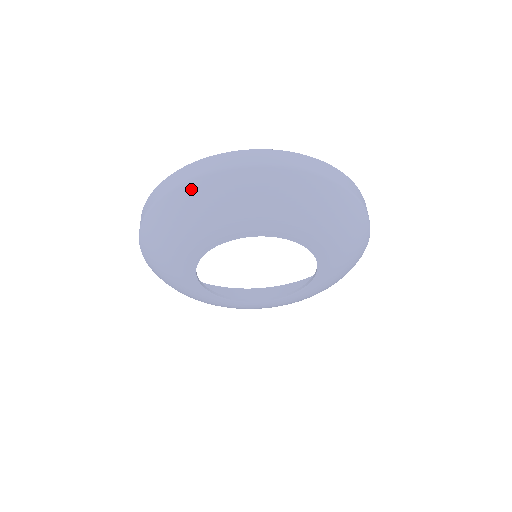
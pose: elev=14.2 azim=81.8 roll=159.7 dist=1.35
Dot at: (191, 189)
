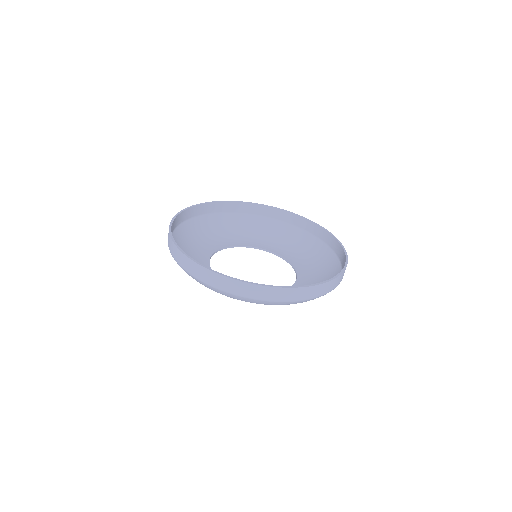
Dot at: (221, 292)
